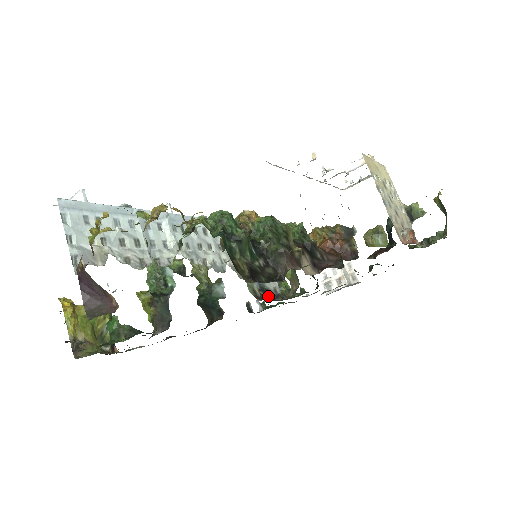
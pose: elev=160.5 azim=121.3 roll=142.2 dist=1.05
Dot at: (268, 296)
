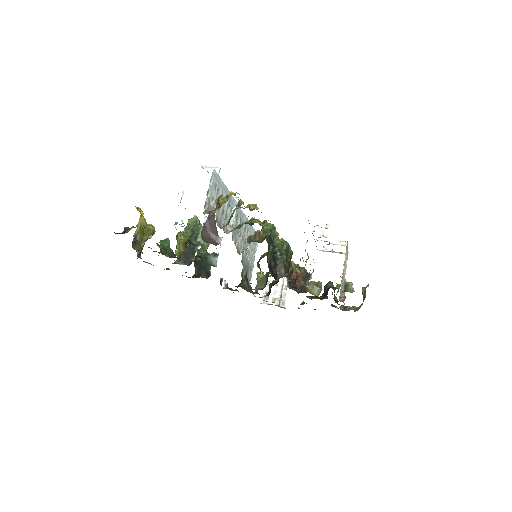
Dot at: (247, 283)
